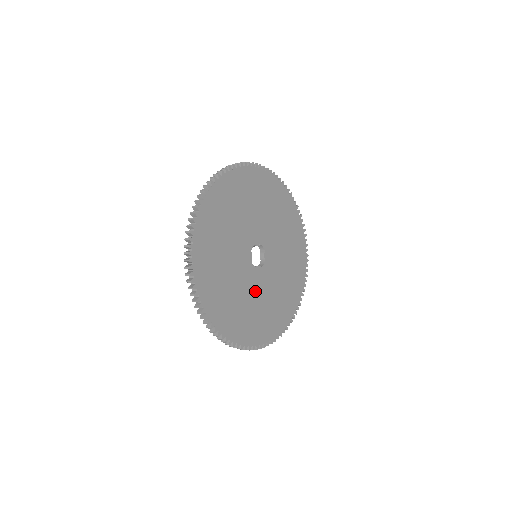
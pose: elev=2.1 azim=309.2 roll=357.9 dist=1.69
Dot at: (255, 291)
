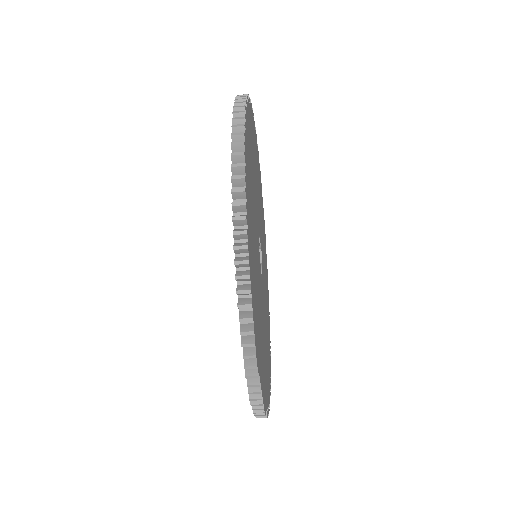
Dot at: (260, 293)
